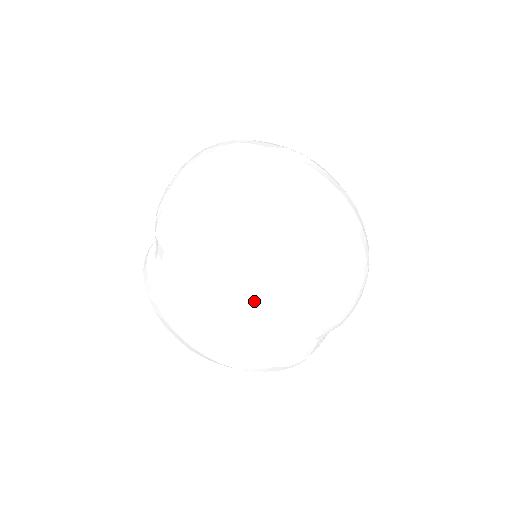
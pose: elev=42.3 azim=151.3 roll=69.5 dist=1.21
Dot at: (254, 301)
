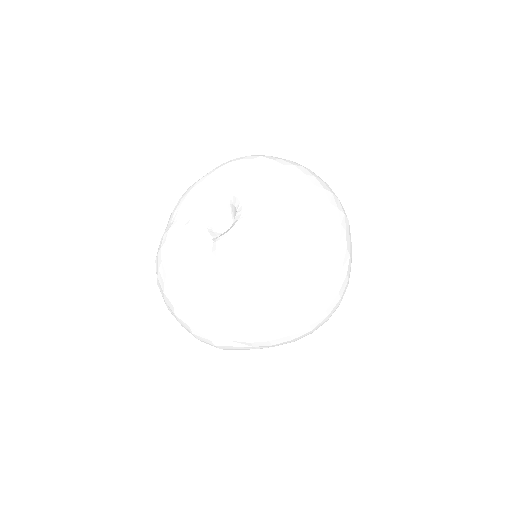
Dot at: occluded
